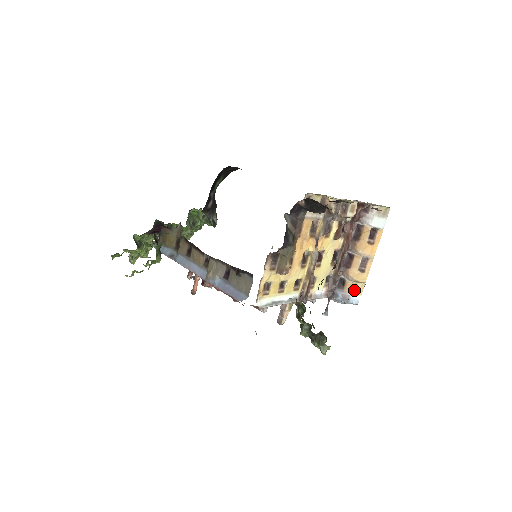
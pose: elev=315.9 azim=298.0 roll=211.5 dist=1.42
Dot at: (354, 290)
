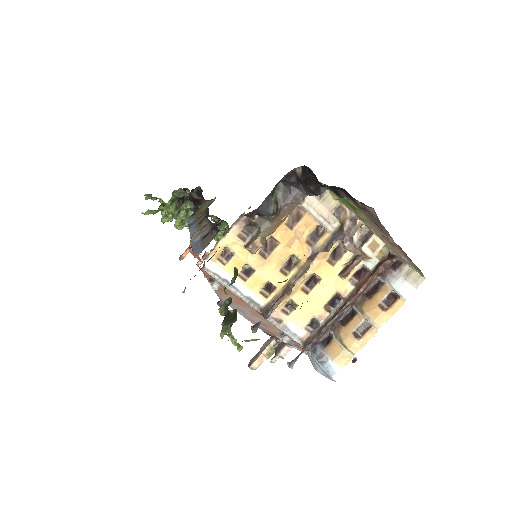
Dot at: (336, 355)
